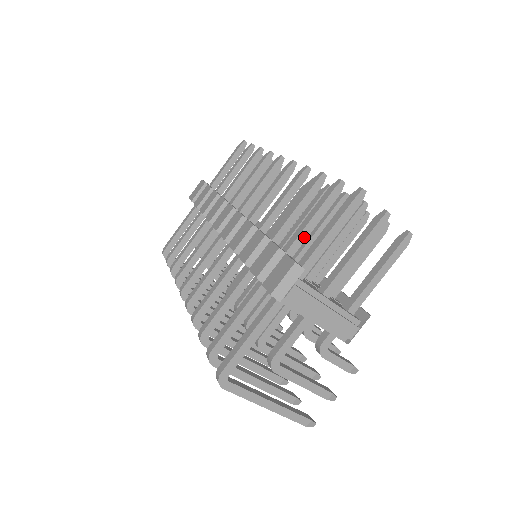
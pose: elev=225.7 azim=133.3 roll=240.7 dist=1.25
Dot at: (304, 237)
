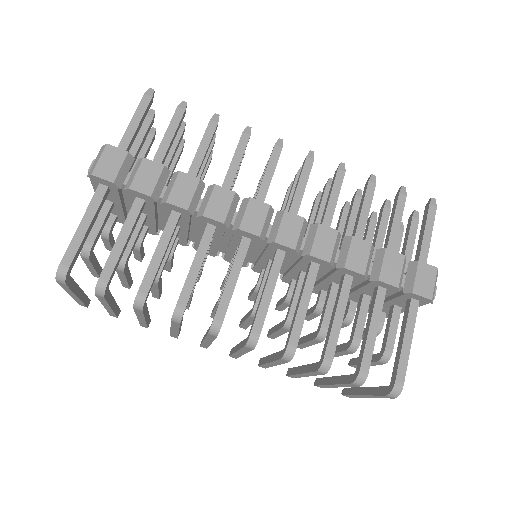
Dot at: (395, 240)
